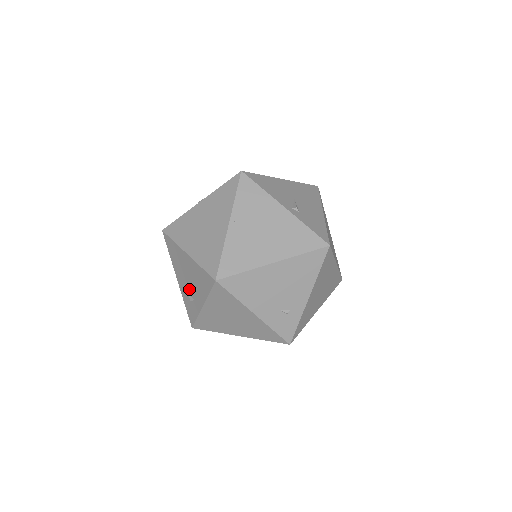
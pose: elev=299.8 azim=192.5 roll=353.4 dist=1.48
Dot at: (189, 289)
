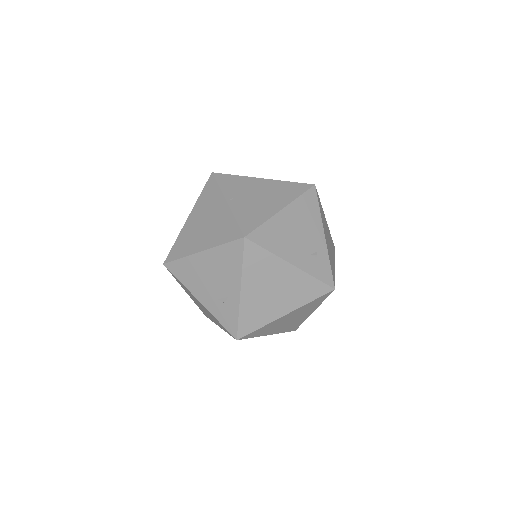
Dot at: (217, 292)
